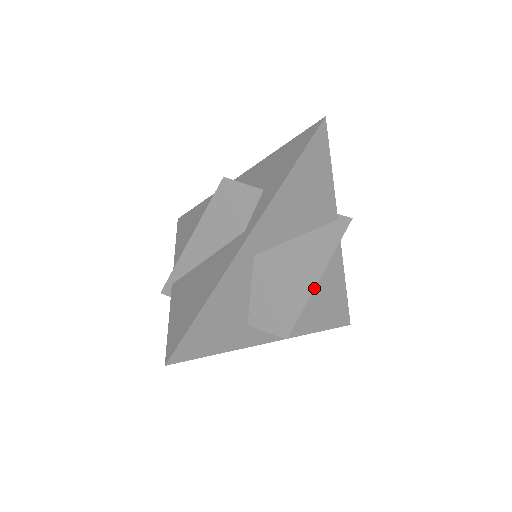
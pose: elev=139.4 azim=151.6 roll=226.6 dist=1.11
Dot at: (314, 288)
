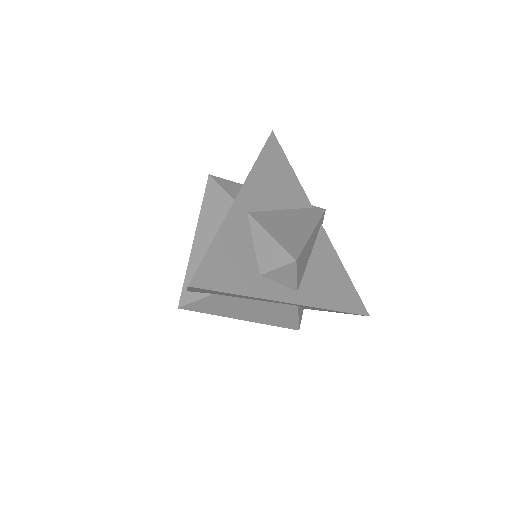
Dot at: (309, 238)
